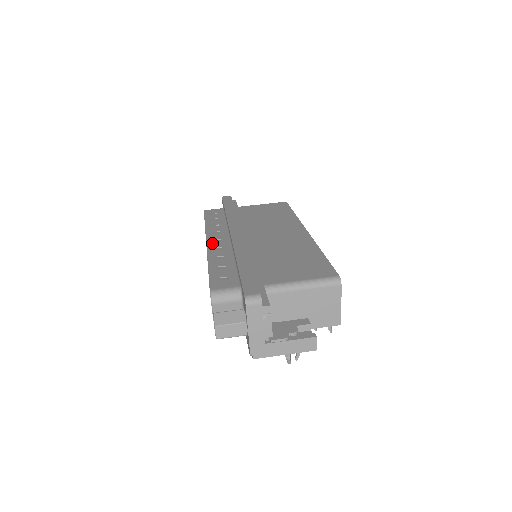
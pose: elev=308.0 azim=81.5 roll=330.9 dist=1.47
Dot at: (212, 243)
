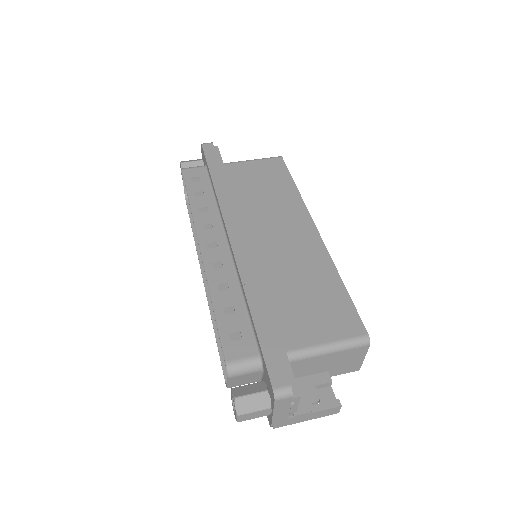
Dot at: (208, 253)
